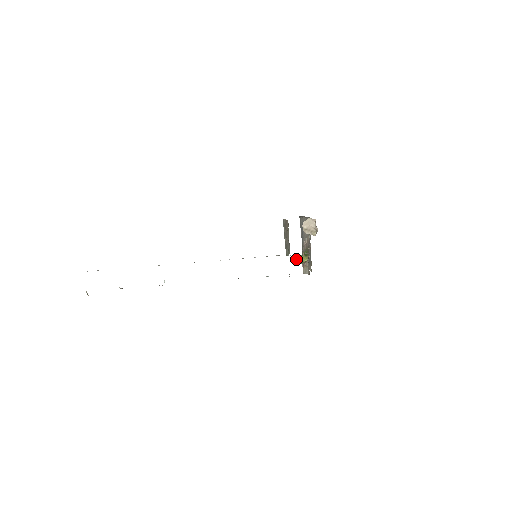
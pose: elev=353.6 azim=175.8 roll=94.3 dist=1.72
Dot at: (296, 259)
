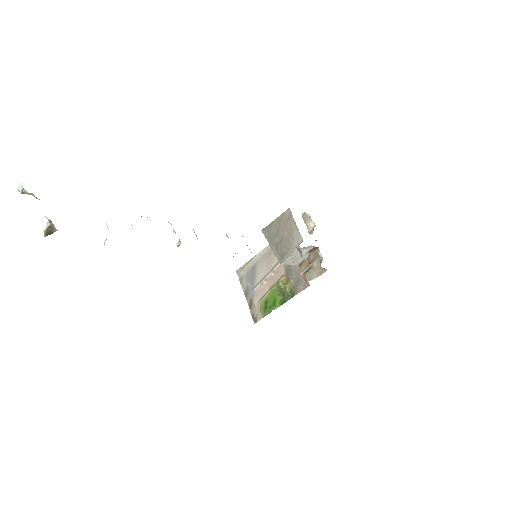
Dot at: (278, 284)
